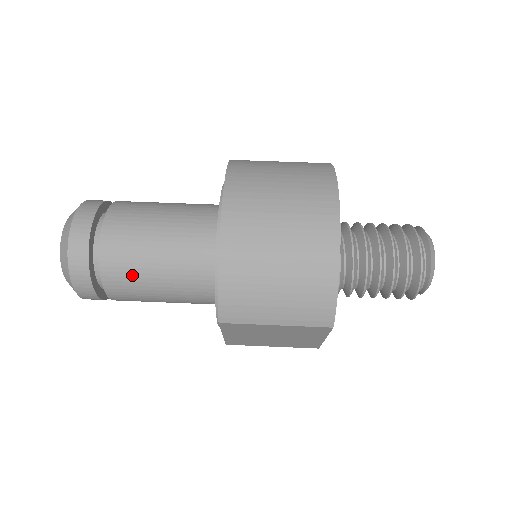
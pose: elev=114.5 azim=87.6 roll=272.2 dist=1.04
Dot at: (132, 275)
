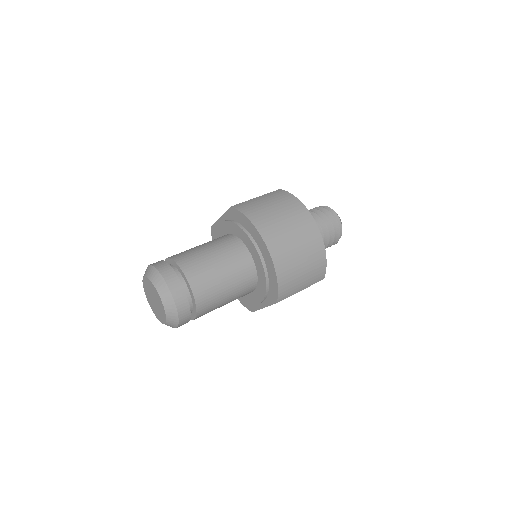
Dot at: (214, 300)
